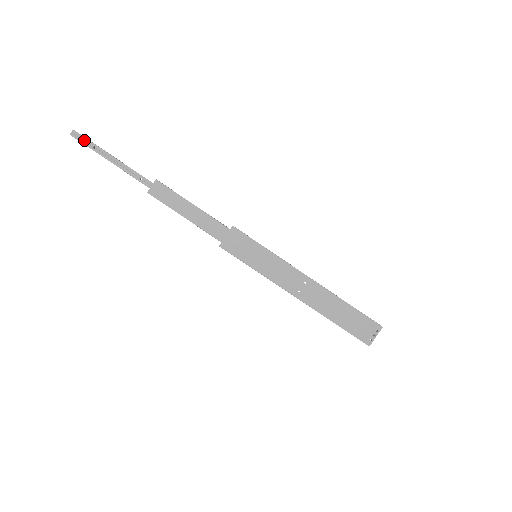
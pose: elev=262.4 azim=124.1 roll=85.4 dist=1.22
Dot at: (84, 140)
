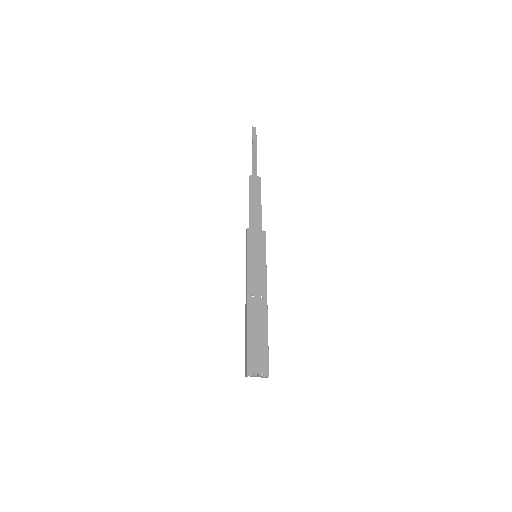
Dot at: (255, 134)
